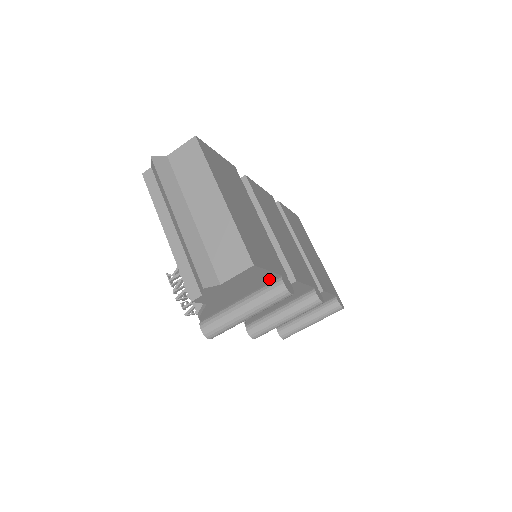
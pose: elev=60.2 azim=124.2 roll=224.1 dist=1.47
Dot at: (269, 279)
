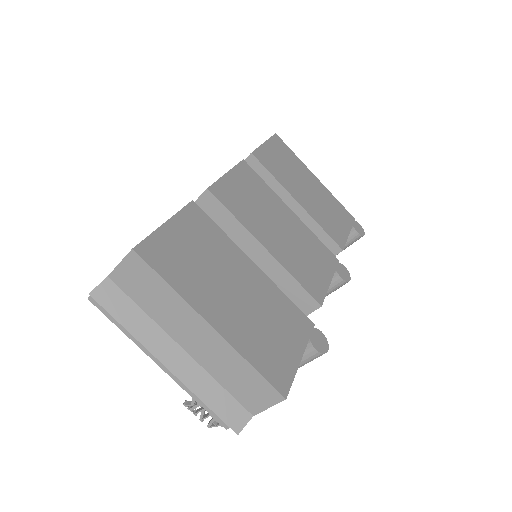
Dot at: occluded
